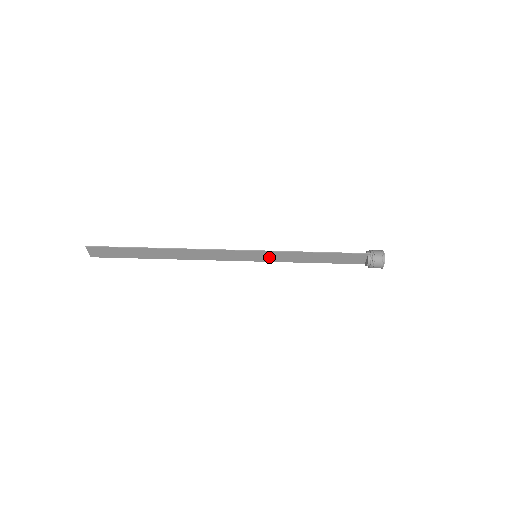
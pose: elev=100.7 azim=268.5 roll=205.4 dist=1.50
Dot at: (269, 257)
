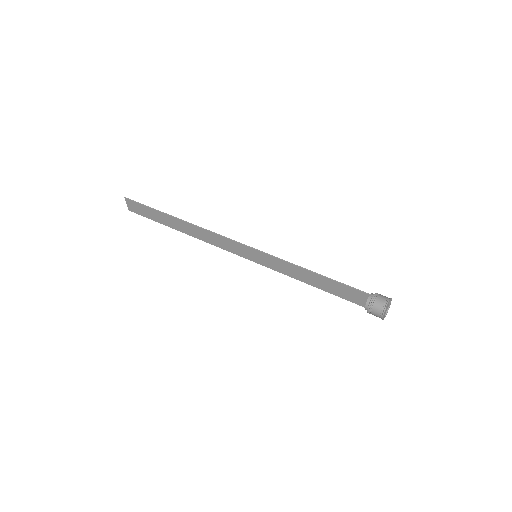
Dot at: (268, 262)
